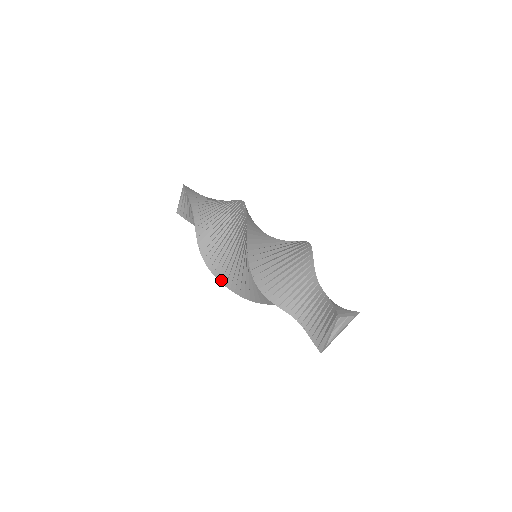
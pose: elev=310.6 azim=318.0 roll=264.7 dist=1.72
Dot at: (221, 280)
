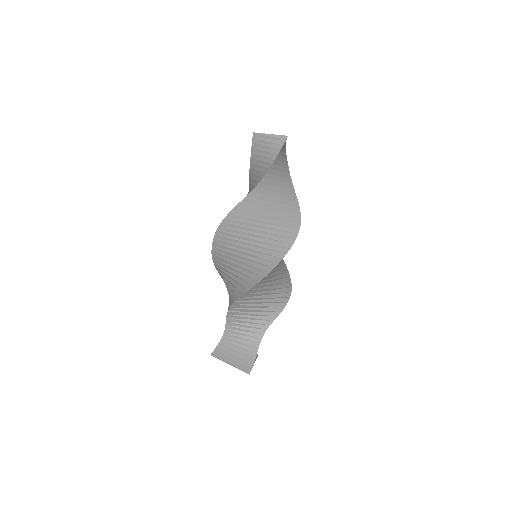
Dot at: (216, 238)
